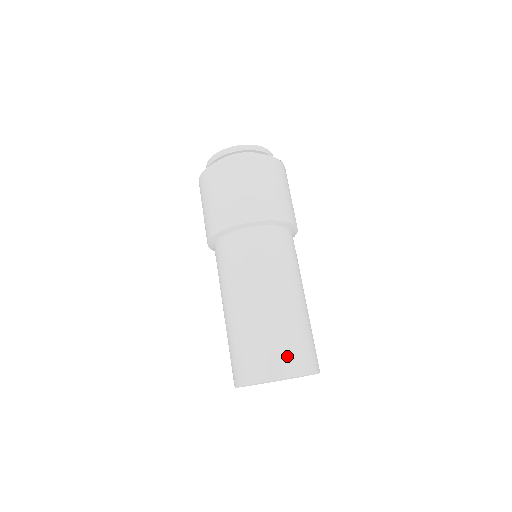
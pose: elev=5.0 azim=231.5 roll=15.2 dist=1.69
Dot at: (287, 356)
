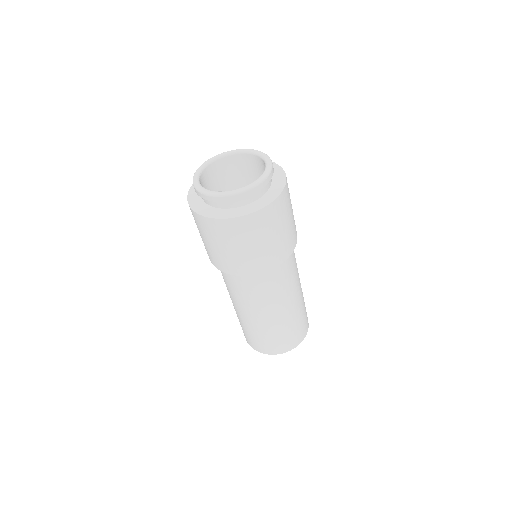
Dot at: (298, 335)
